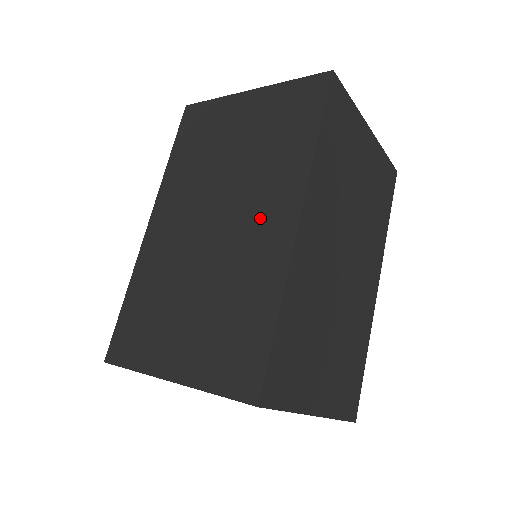
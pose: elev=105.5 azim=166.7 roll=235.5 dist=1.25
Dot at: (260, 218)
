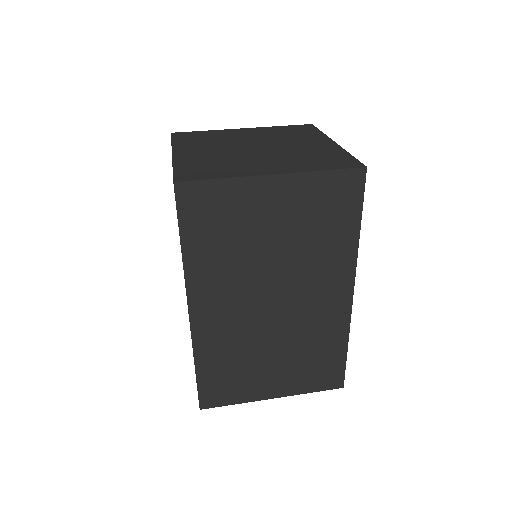
Dot at: occluded
